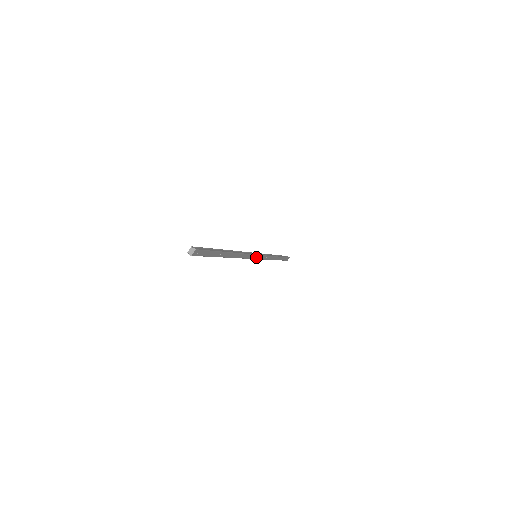
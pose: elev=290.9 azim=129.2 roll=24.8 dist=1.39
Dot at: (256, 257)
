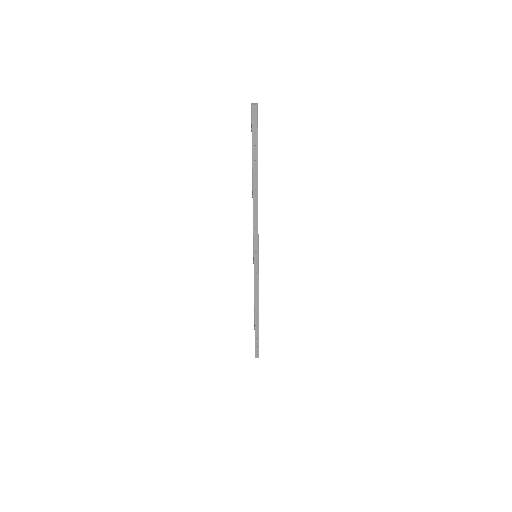
Dot at: (256, 255)
